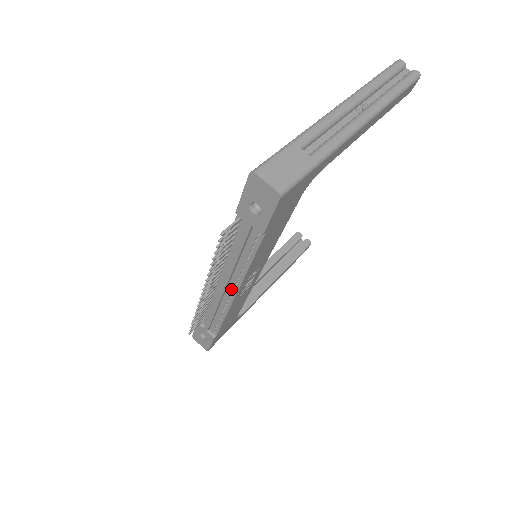
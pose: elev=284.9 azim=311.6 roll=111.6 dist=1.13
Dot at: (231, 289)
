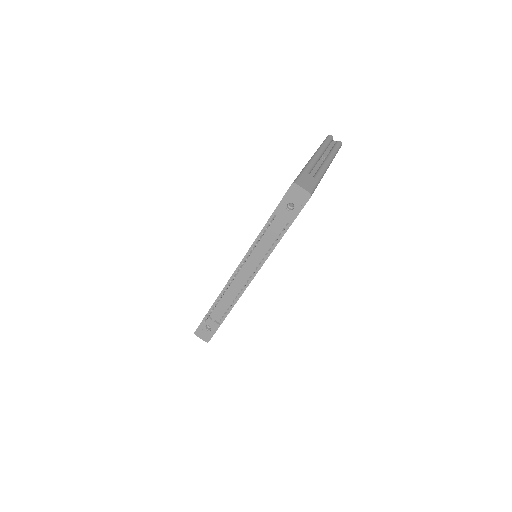
Dot at: (250, 274)
